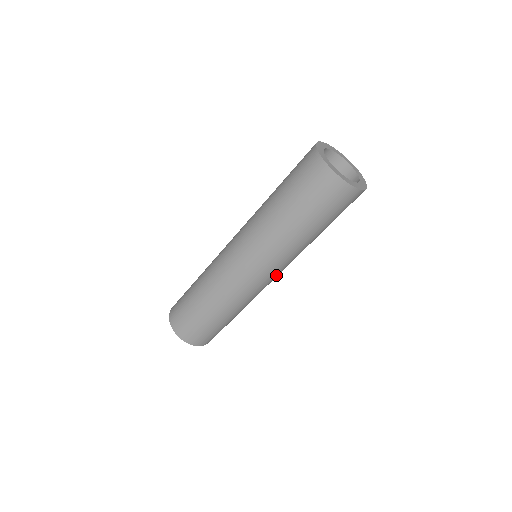
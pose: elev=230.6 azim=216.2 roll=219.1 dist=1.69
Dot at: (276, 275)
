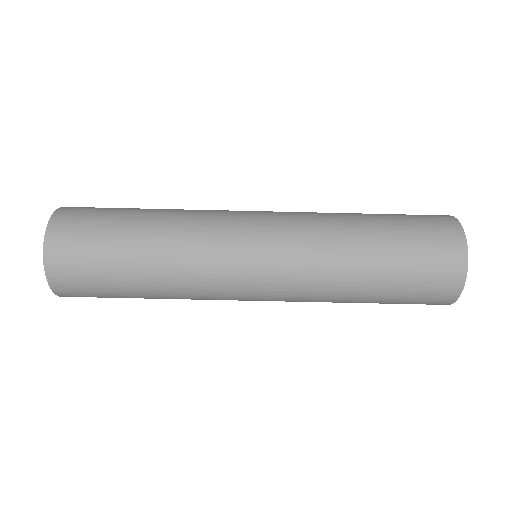
Dot at: occluded
